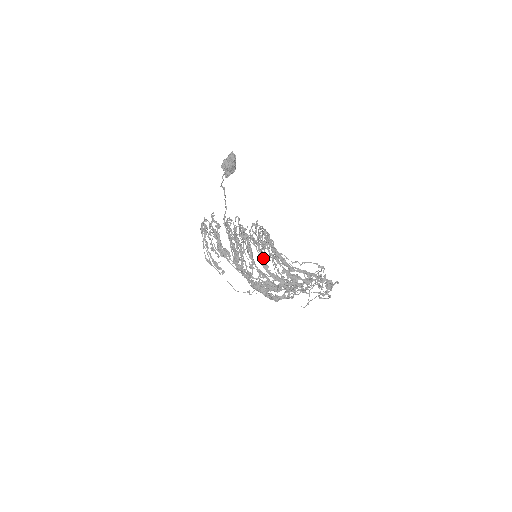
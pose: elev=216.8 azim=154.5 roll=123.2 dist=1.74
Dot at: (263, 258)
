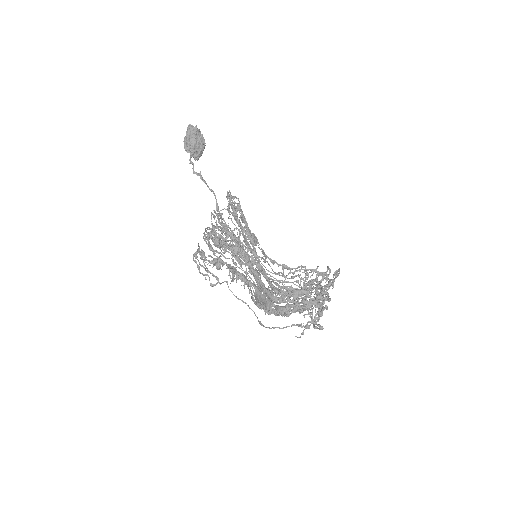
Dot at: (211, 286)
